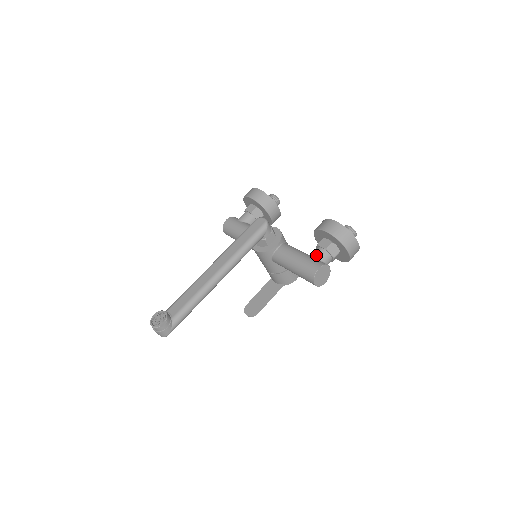
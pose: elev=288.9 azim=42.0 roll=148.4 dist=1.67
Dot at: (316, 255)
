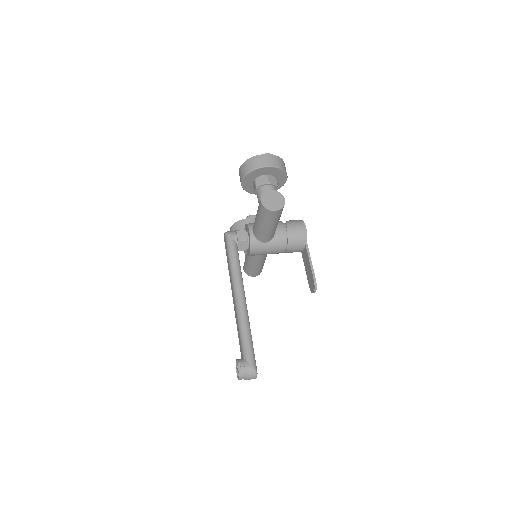
Dot at: (258, 199)
